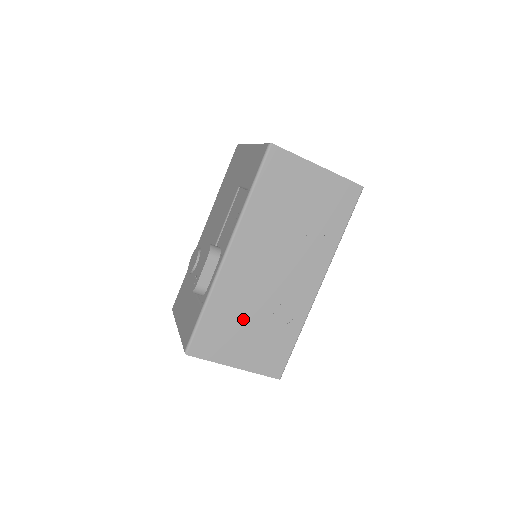
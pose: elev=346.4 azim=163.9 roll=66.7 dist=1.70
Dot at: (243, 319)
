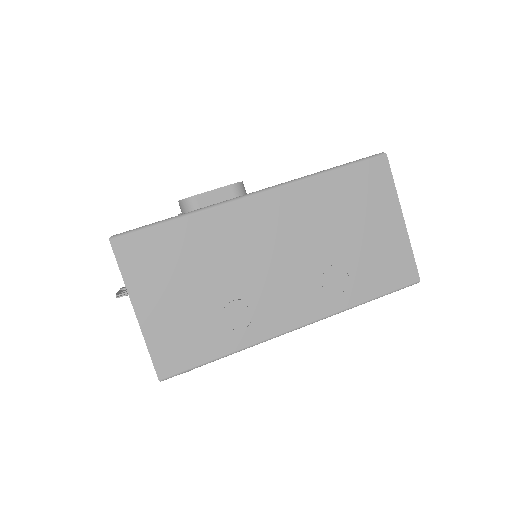
Dot at: (199, 272)
